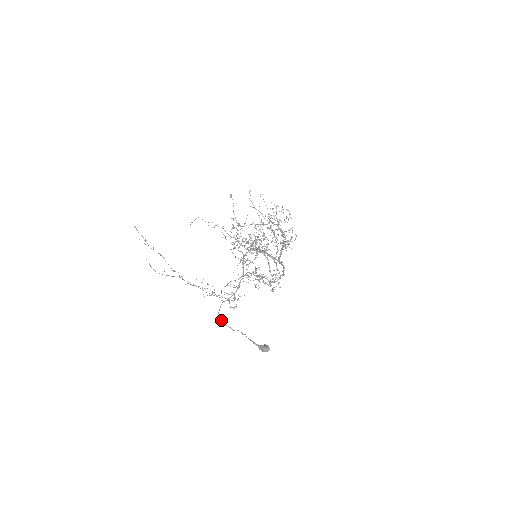
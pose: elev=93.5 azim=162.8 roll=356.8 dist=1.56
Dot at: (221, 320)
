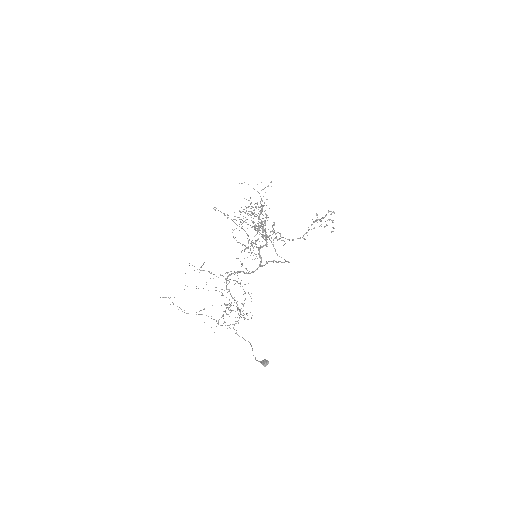
Dot at: (242, 337)
